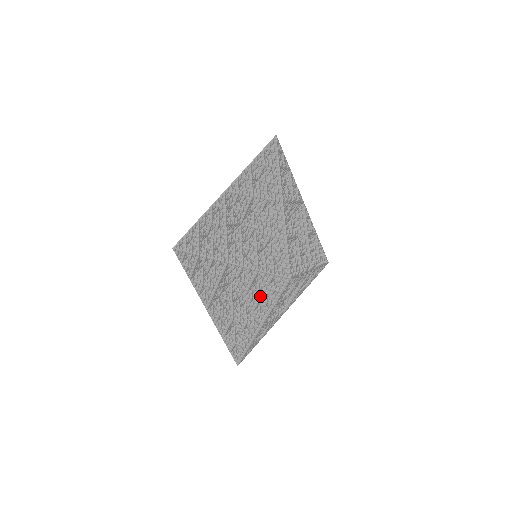
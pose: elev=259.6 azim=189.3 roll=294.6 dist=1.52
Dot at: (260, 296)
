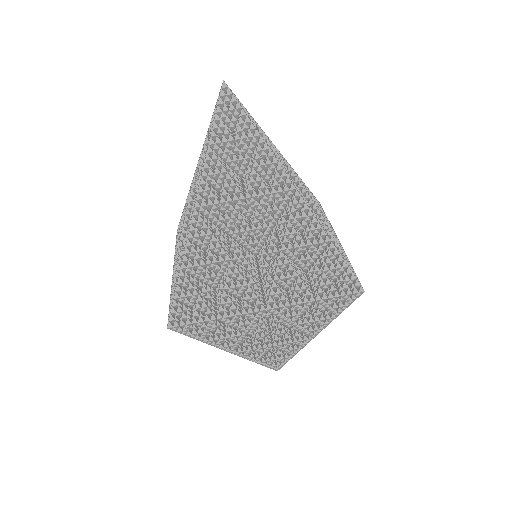
Dot at: (309, 315)
